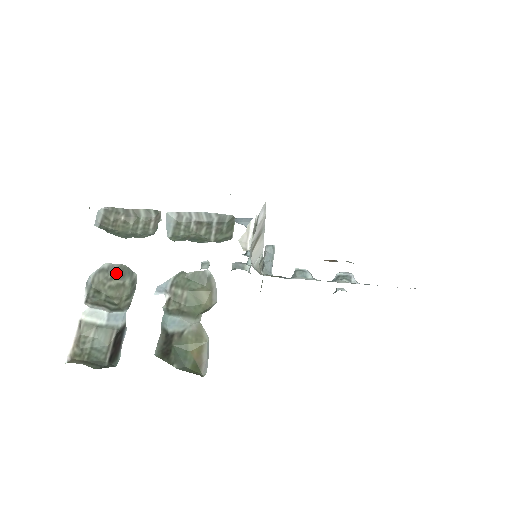
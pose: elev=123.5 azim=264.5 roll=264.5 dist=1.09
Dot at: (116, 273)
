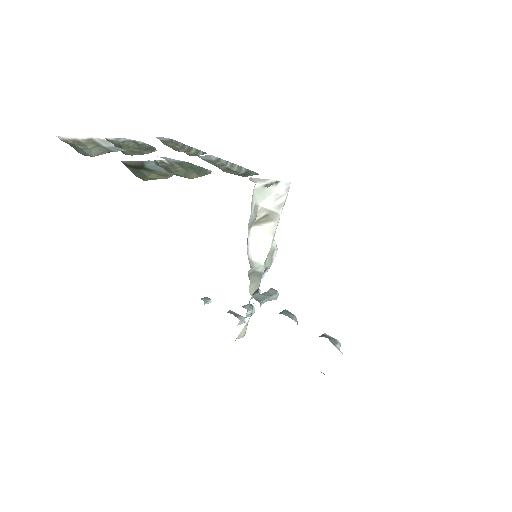
Dot at: (143, 148)
